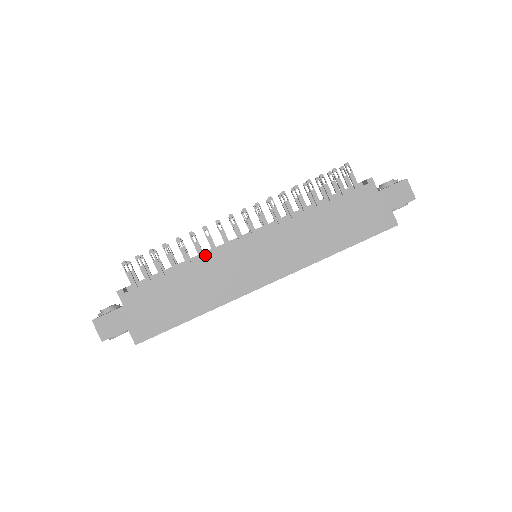
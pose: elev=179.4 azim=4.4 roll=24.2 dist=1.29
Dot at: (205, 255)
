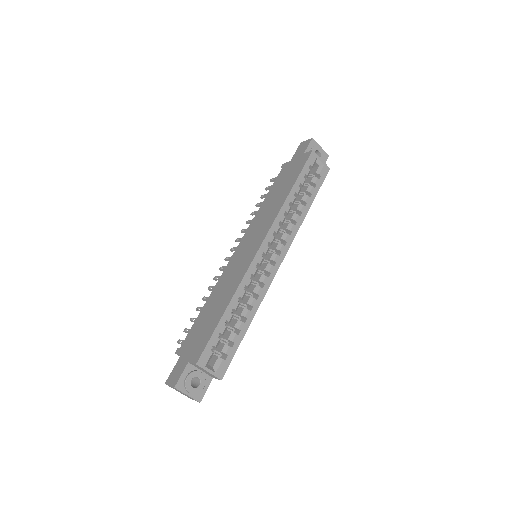
Dot at: occluded
